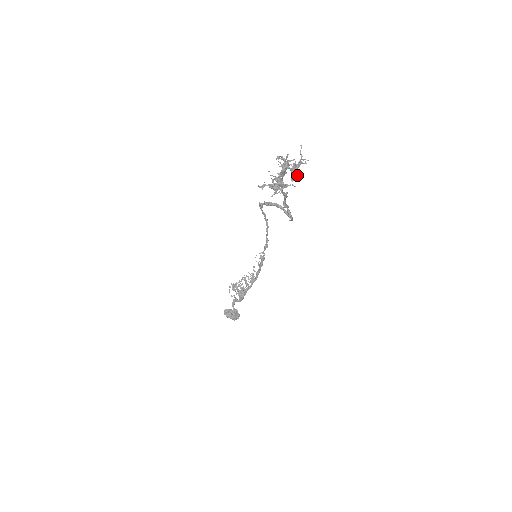
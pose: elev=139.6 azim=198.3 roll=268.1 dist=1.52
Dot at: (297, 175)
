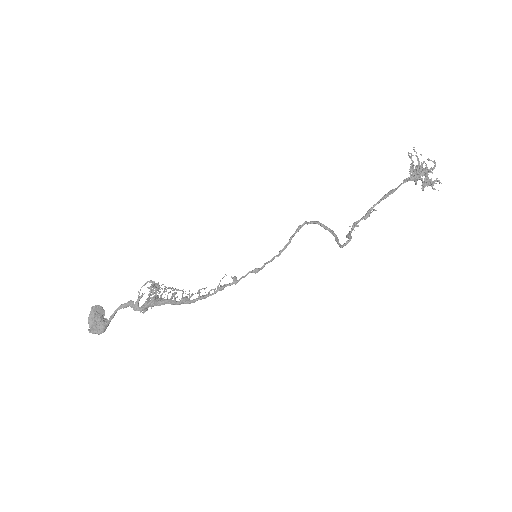
Dot at: (431, 183)
